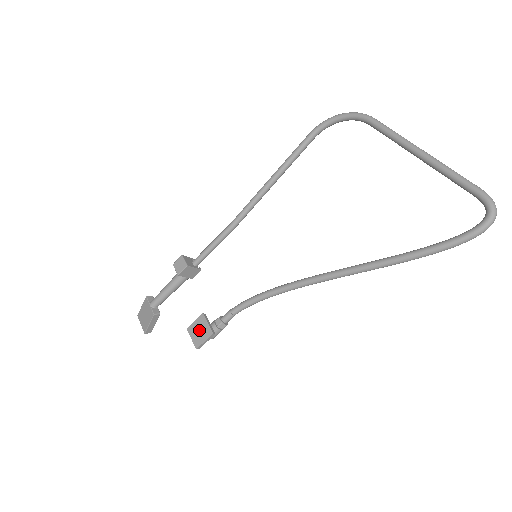
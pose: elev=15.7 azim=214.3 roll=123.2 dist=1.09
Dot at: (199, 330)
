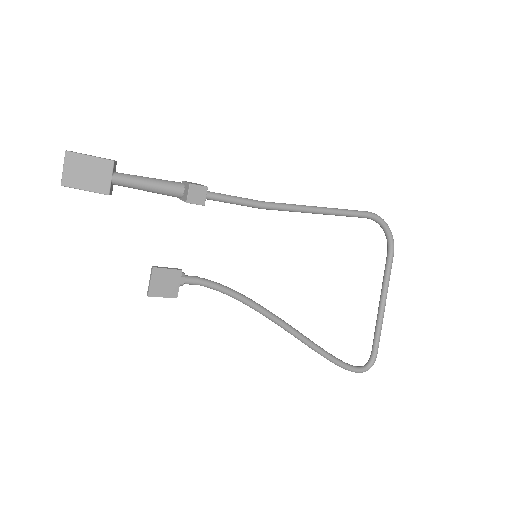
Dot at: (166, 282)
